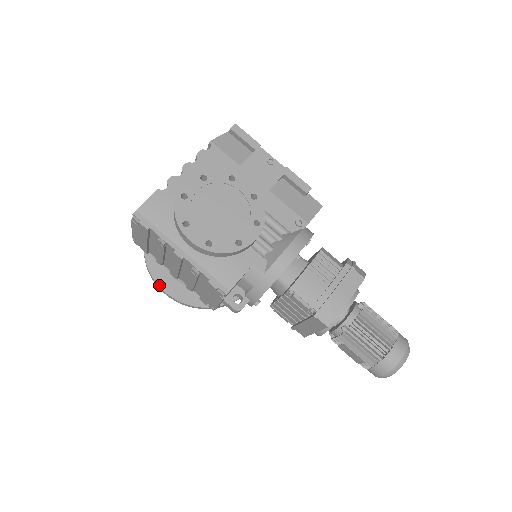
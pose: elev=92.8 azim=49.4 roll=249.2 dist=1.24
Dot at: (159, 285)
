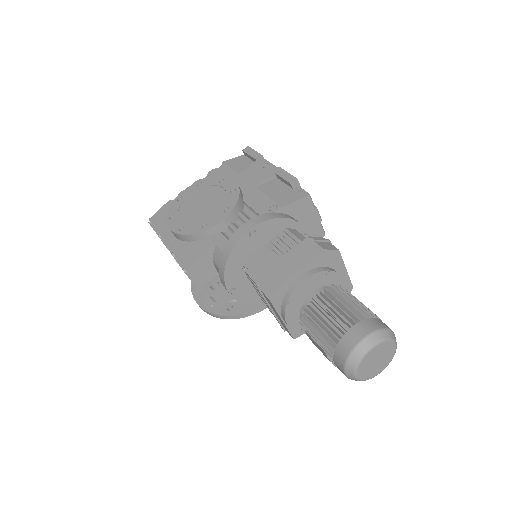
Dot at: (194, 297)
